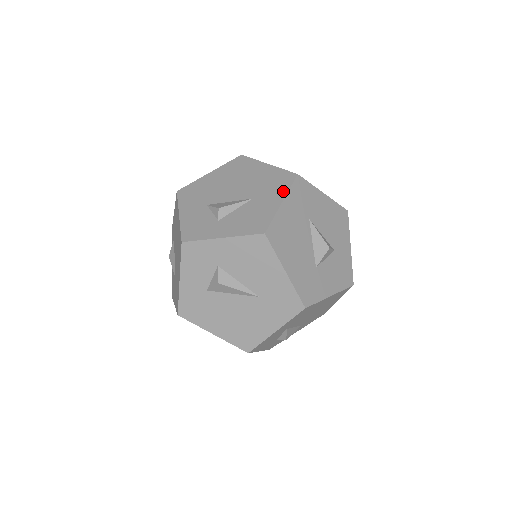
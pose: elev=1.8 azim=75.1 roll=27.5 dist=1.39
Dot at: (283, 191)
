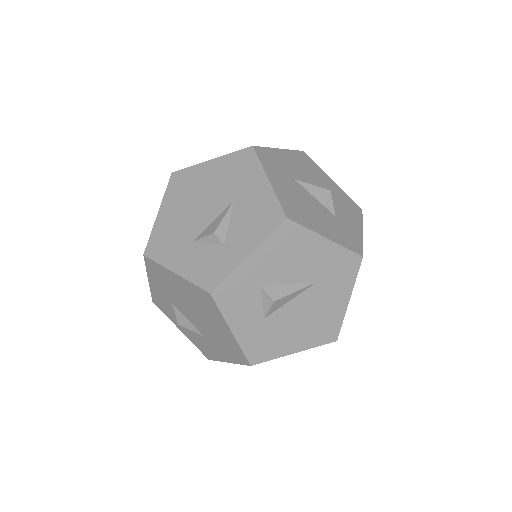
Dot at: (257, 170)
